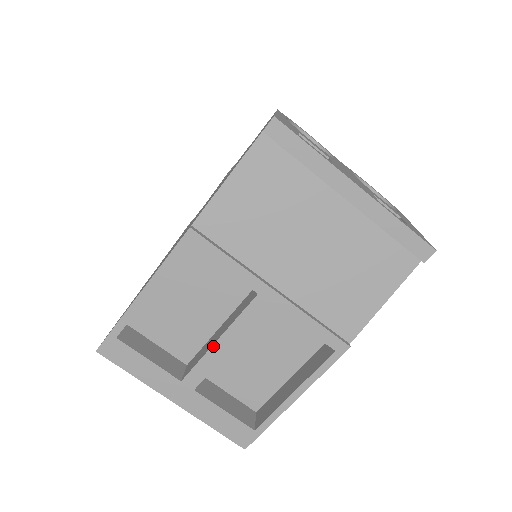
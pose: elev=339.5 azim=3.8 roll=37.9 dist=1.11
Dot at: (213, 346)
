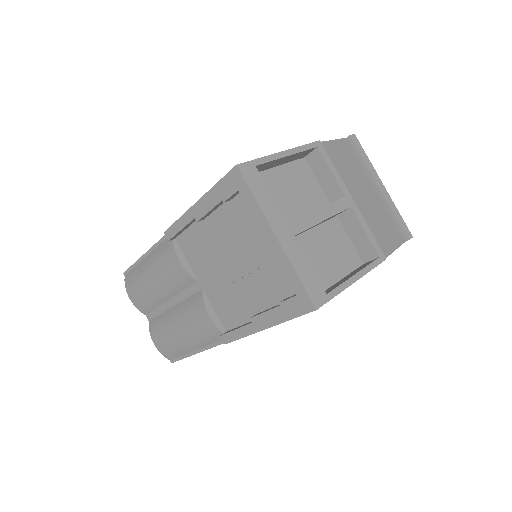
Dot at: (315, 211)
